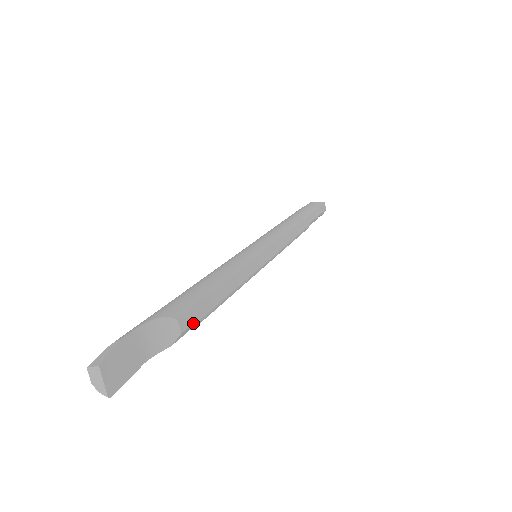
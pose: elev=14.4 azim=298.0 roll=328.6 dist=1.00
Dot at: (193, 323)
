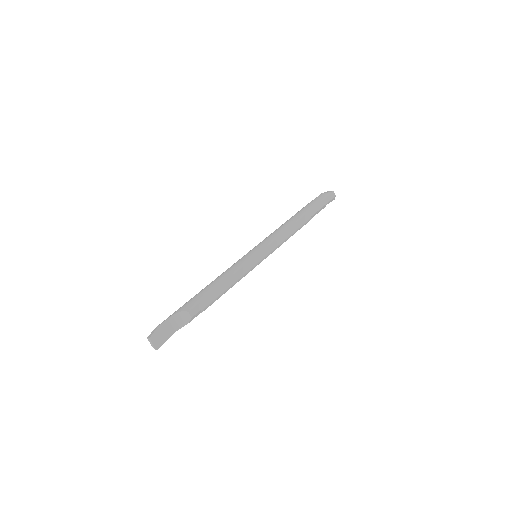
Dot at: (200, 311)
